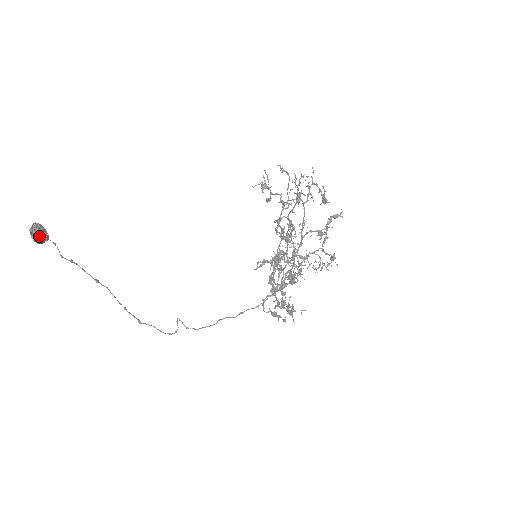
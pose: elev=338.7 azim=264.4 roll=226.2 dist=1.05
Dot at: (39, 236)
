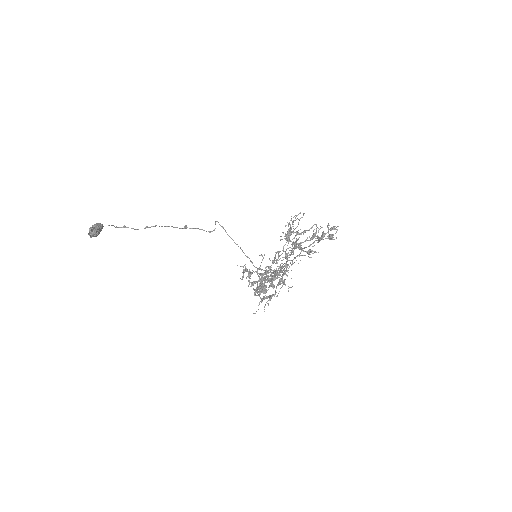
Dot at: (96, 234)
